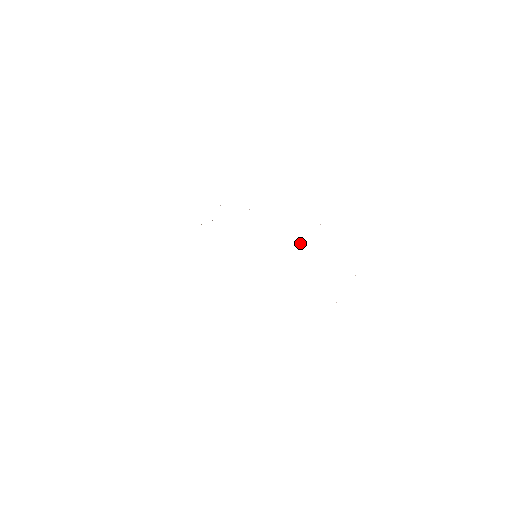
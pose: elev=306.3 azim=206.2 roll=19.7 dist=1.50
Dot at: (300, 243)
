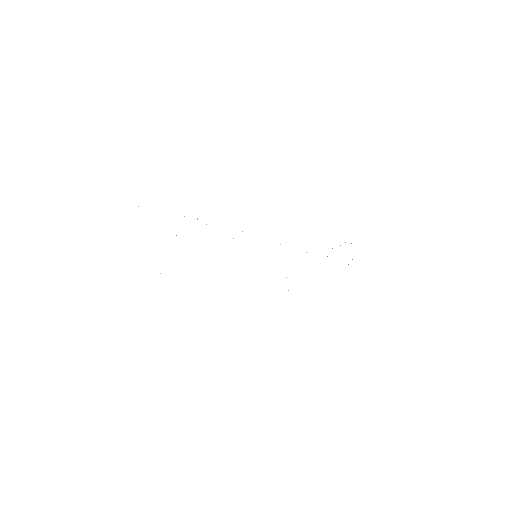
Dot at: occluded
